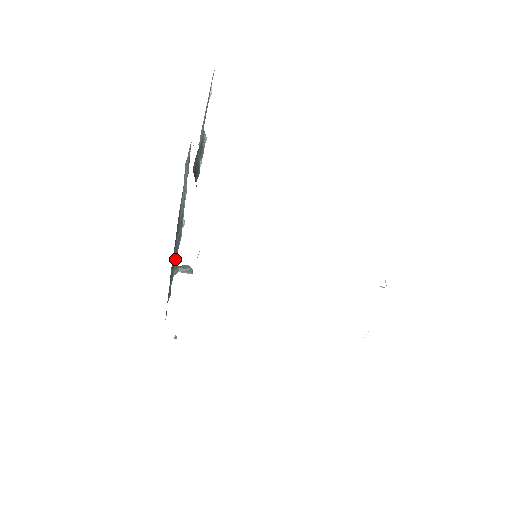
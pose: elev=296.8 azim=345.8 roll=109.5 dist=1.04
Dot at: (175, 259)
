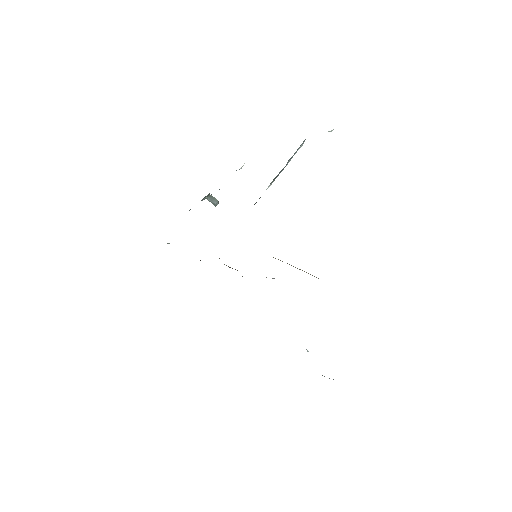
Dot at: occluded
